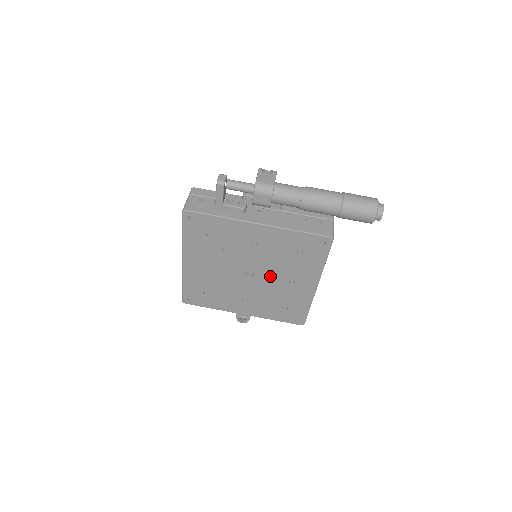
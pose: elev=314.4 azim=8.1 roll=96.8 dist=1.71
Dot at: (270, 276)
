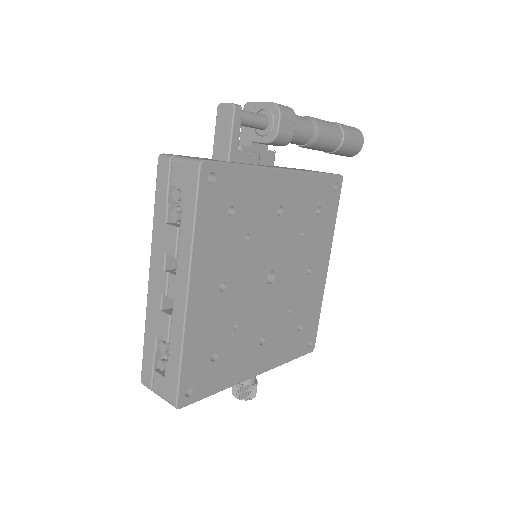
Dot at: (290, 270)
